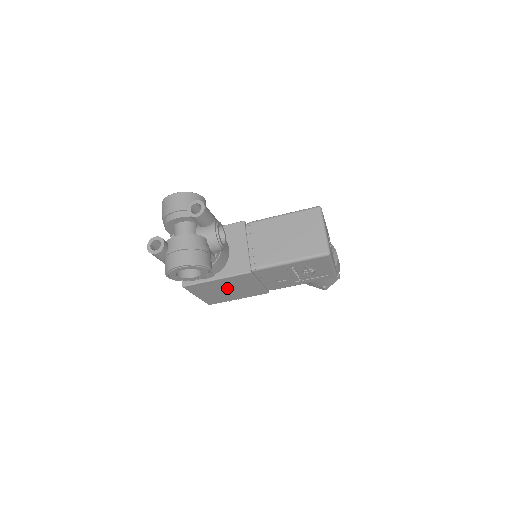
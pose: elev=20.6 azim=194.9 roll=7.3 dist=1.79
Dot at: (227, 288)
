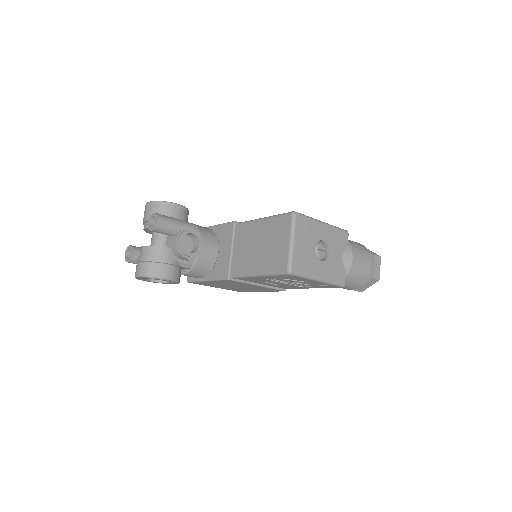
Dot at: (232, 285)
